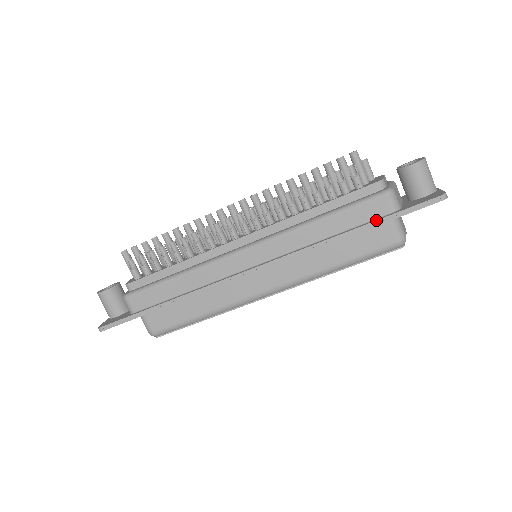
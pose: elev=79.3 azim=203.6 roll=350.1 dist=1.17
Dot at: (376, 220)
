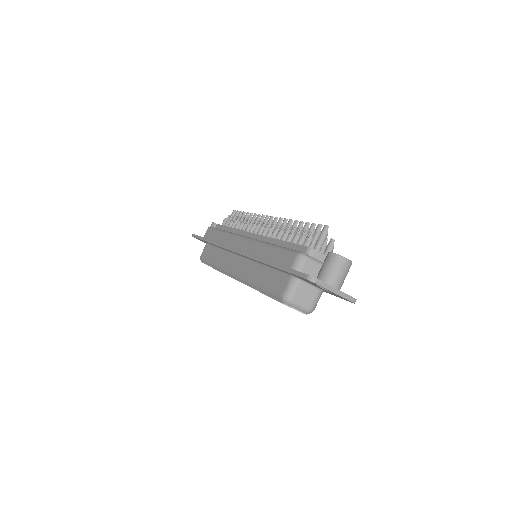
Dot at: (280, 264)
